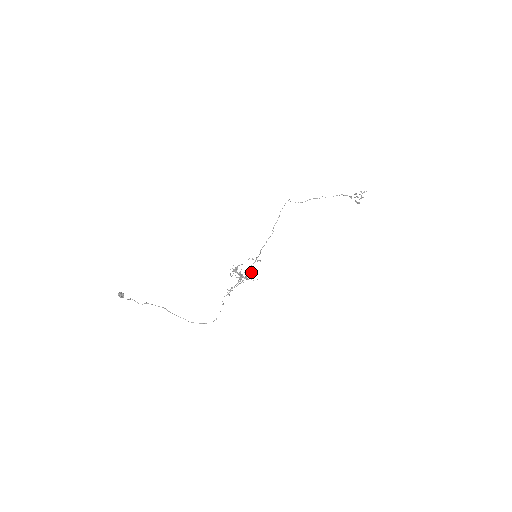
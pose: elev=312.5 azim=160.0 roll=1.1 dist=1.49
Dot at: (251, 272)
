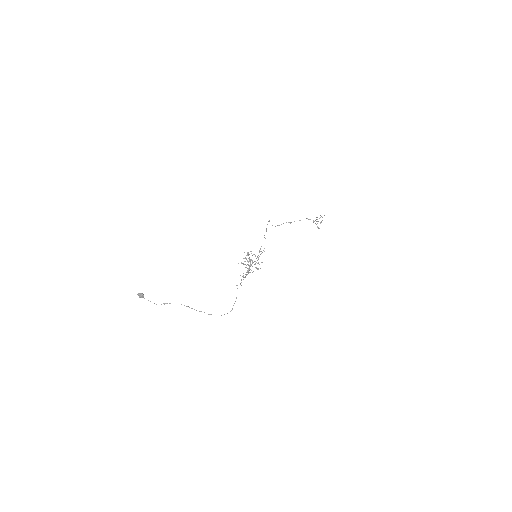
Dot at: occluded
